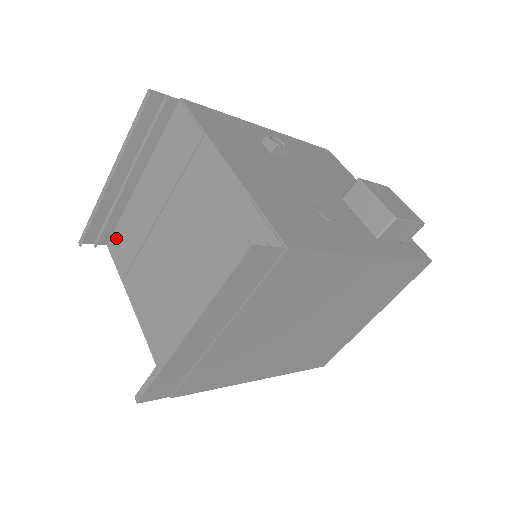
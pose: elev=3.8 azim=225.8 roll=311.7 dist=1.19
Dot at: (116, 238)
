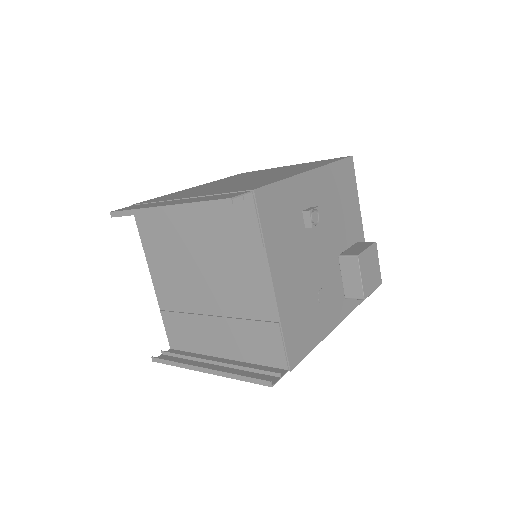
Dot at: (144, 214)
